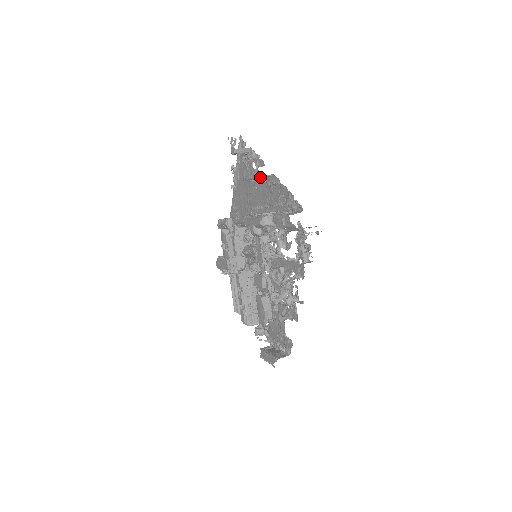
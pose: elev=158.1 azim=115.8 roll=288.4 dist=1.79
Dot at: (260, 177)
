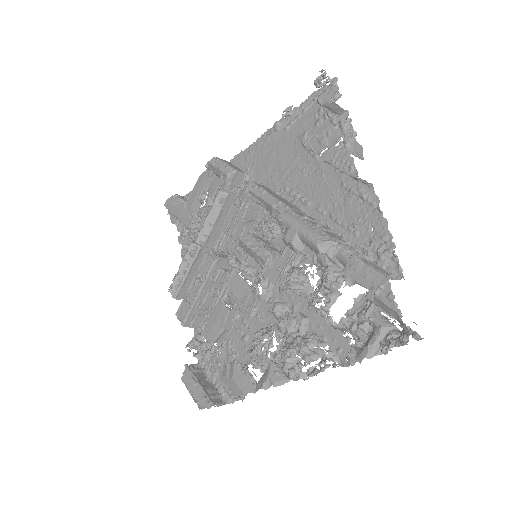
Dot at: (356, 178)
